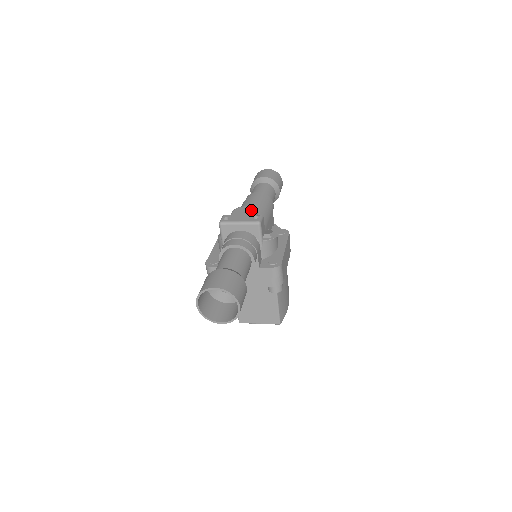
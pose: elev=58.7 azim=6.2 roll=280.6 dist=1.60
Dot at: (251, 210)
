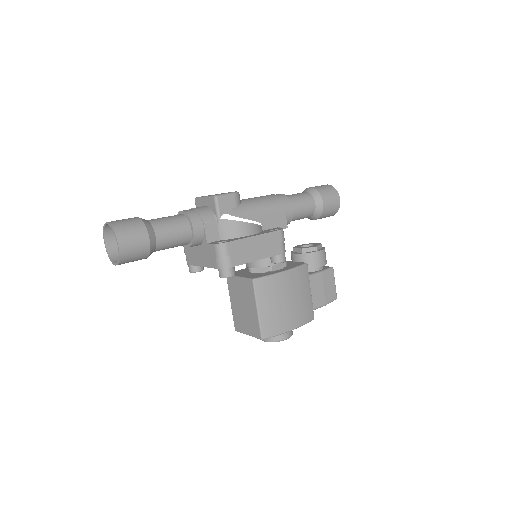
Dot at: (230, 192)
